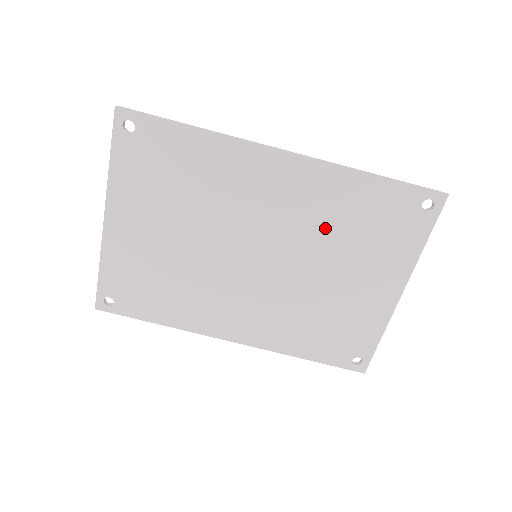
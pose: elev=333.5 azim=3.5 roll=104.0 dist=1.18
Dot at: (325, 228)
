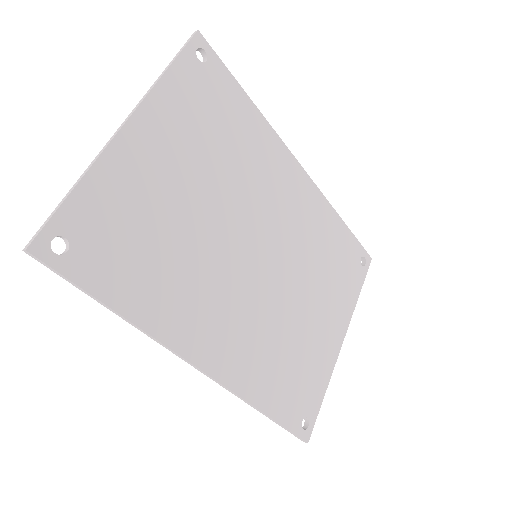
Dot at: (311, 250)
